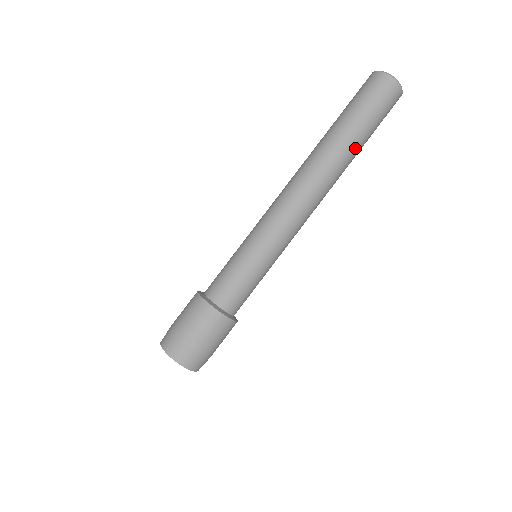
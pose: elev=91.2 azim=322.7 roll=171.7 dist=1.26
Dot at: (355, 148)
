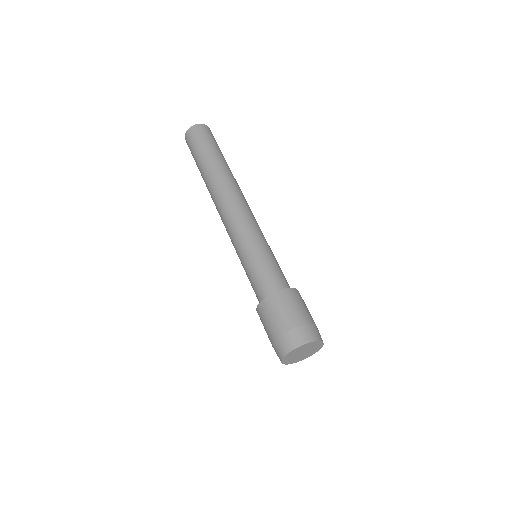
Dot at: occluded
